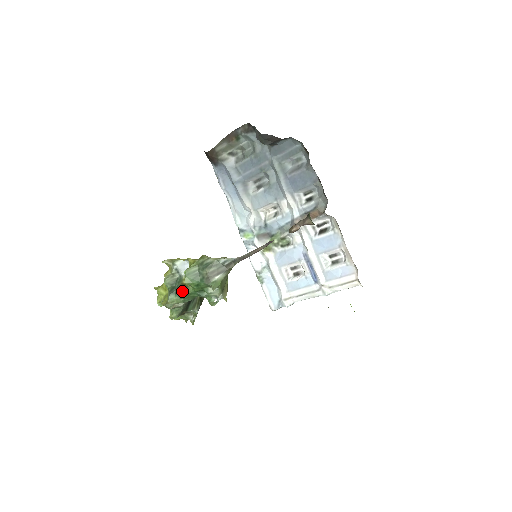
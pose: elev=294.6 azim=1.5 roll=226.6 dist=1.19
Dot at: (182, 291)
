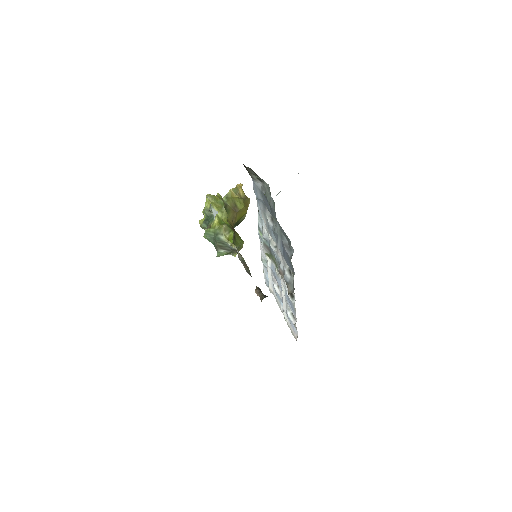
Dot at: occluded
